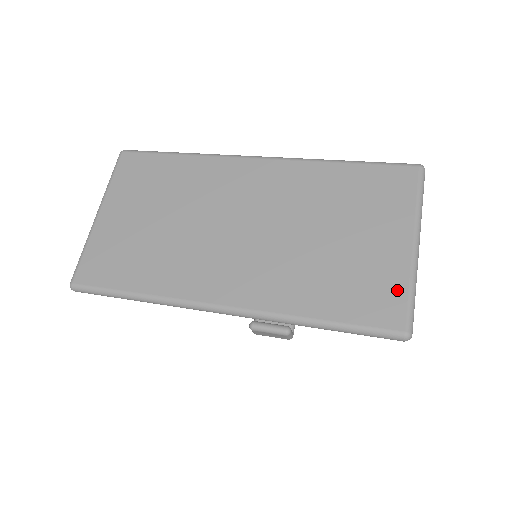
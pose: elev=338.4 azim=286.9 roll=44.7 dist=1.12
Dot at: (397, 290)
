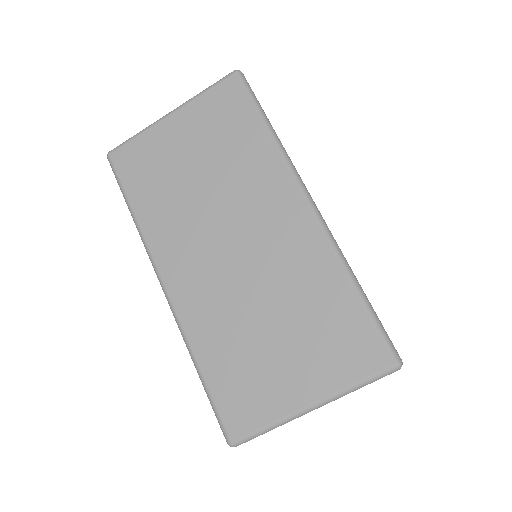
Dot at: (260, 416)
